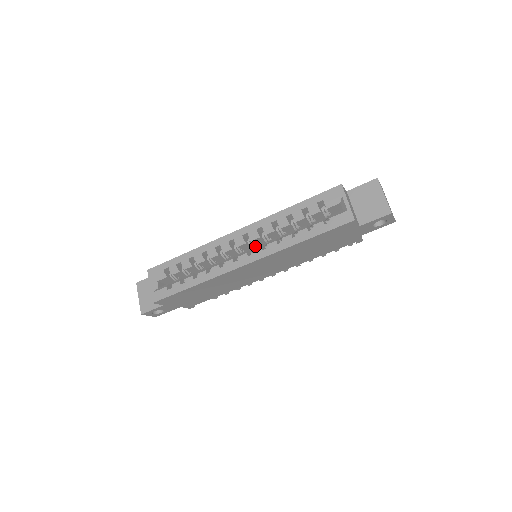
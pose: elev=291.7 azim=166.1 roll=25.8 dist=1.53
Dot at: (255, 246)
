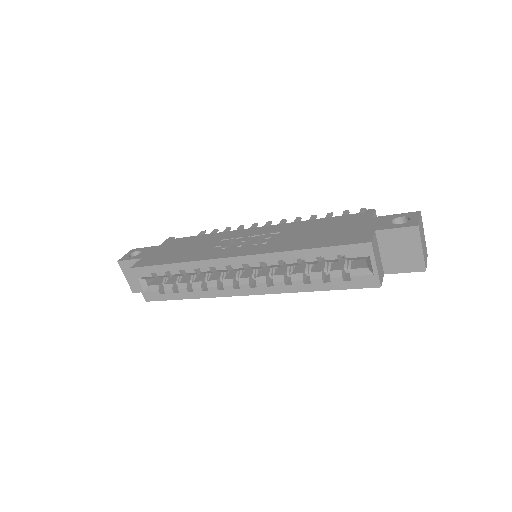
Dot at: occluded
